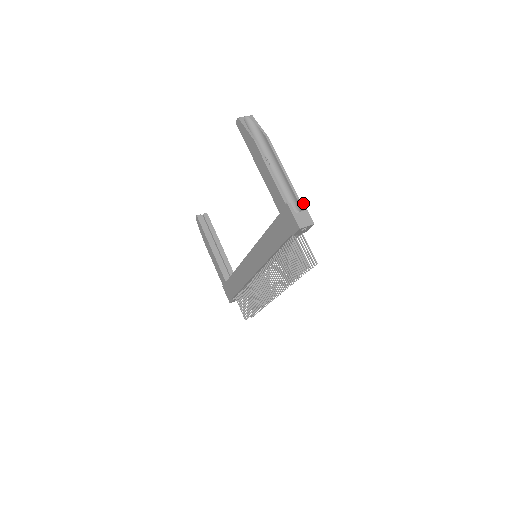
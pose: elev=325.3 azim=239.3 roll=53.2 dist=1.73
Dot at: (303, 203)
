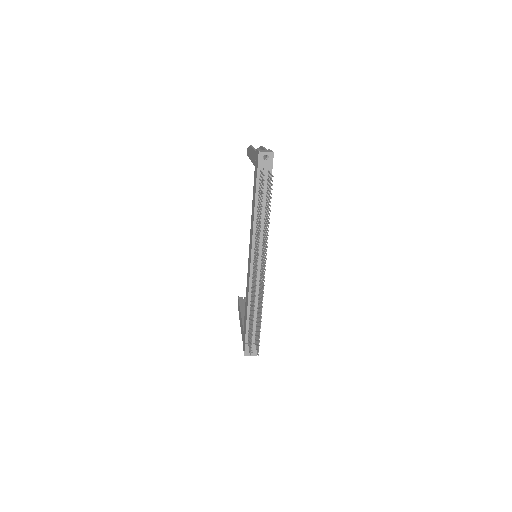
Dot at: occluded
